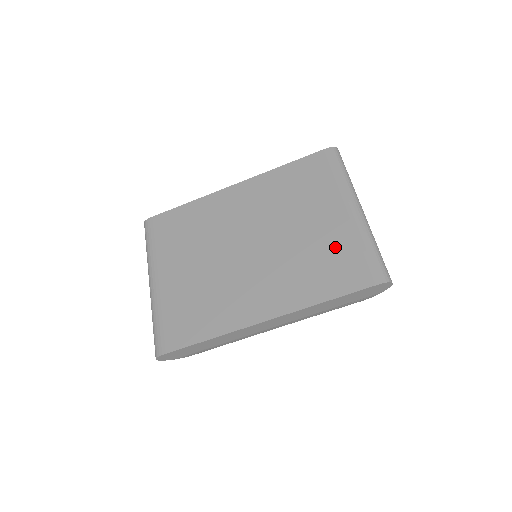
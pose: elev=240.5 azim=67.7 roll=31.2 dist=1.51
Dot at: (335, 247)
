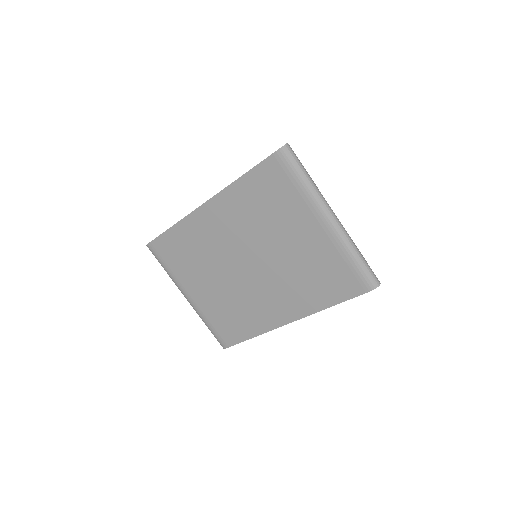
Dot at: (322, 262)
